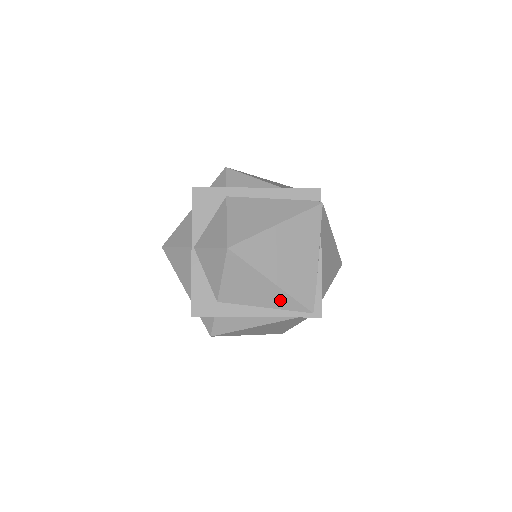
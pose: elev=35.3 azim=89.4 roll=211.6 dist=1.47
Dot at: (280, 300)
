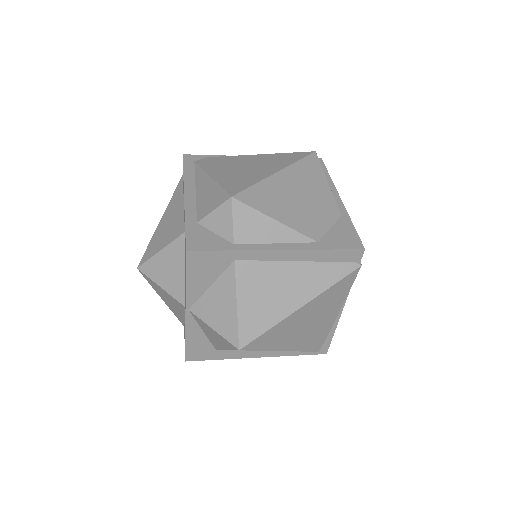
Dot at: occluded
